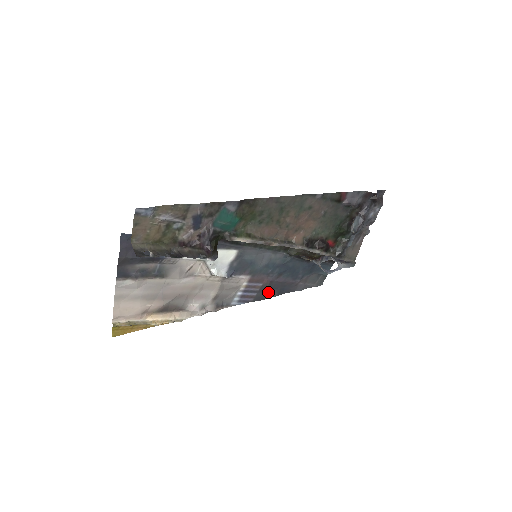
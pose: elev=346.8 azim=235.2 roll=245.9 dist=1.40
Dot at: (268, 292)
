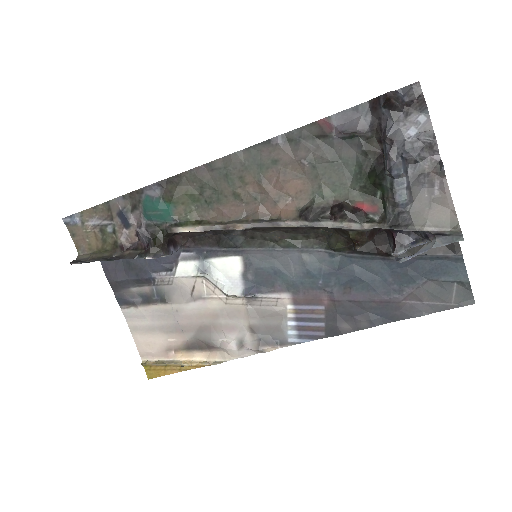
Dot at: (346, 320)
